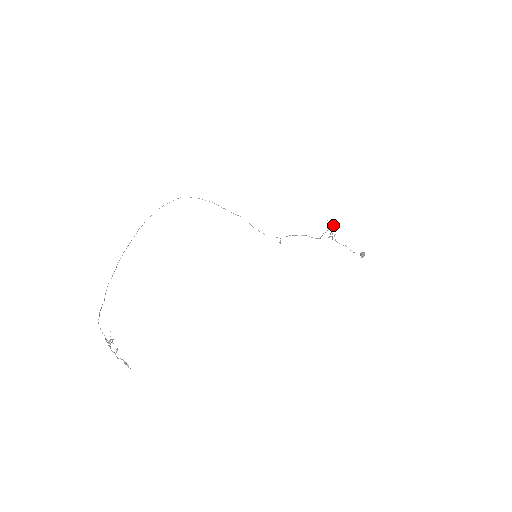
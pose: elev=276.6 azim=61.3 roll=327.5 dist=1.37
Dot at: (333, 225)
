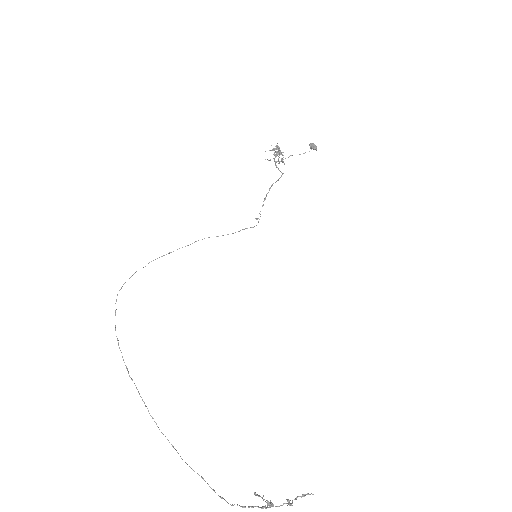
Dot at: (276, 149)
